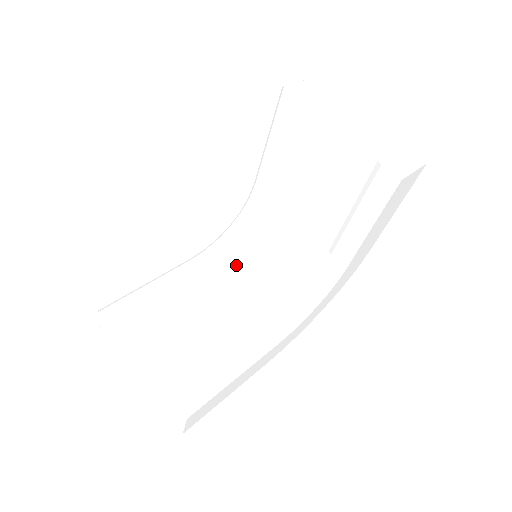
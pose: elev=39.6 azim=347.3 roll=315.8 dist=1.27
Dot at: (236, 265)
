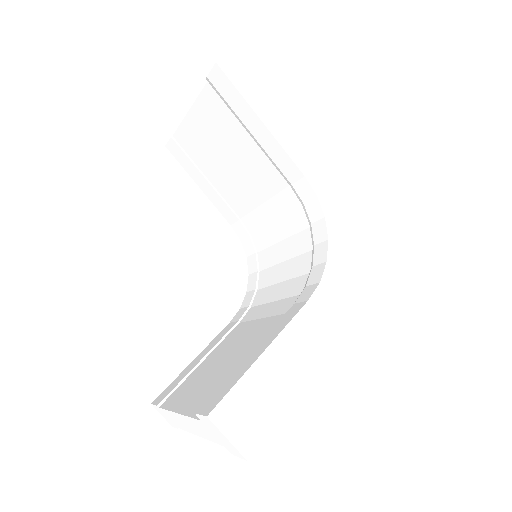
Dot at: (272, 290)
